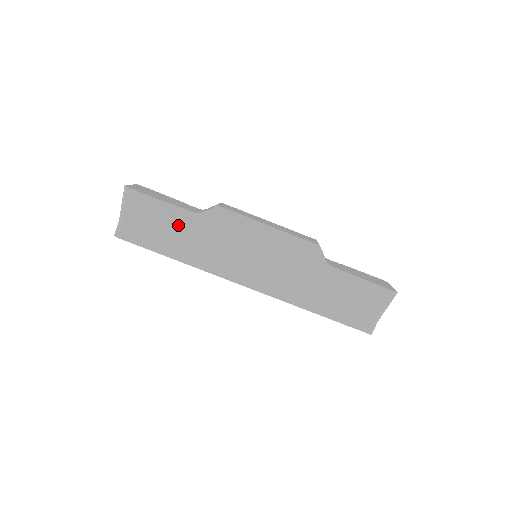
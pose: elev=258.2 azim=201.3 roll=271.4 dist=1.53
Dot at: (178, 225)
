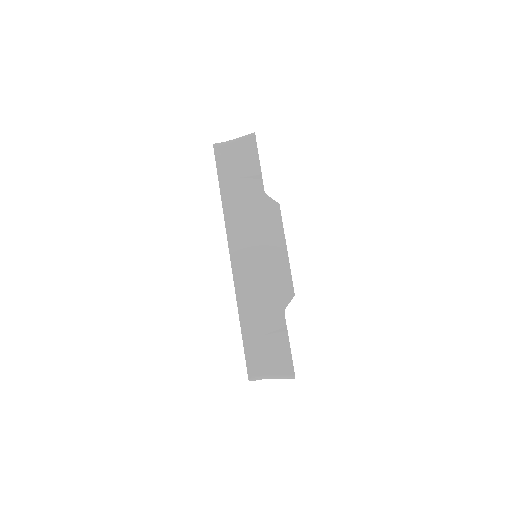
Dot at: (248, 184)
